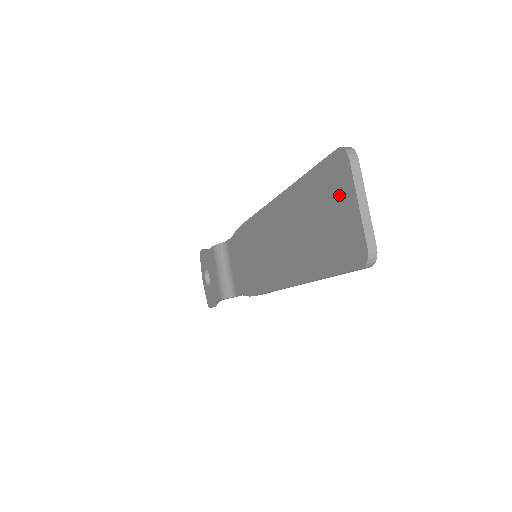
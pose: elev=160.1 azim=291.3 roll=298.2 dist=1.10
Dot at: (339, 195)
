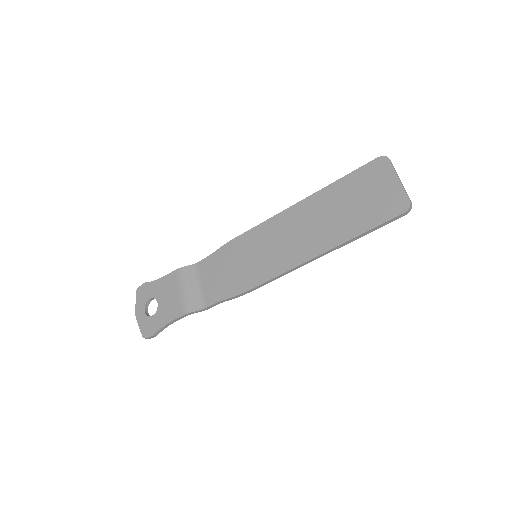
Dot at: (380, 180)
